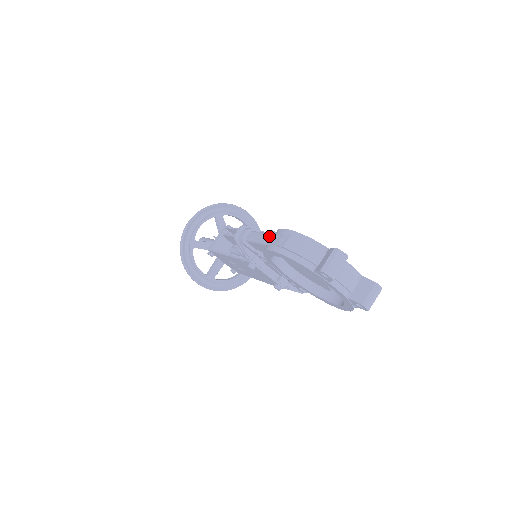
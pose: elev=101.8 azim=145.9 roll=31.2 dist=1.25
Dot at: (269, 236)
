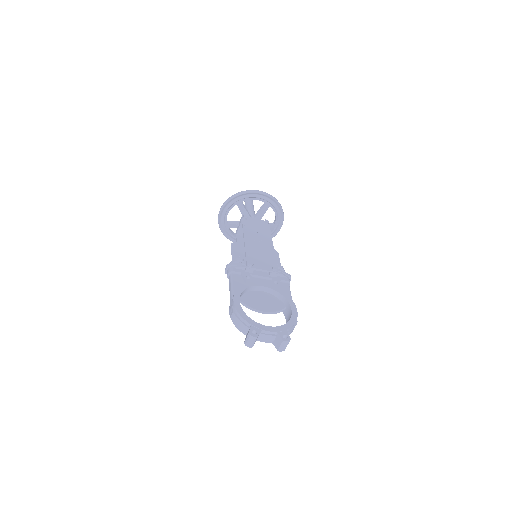
Dot at: (231, 296)
